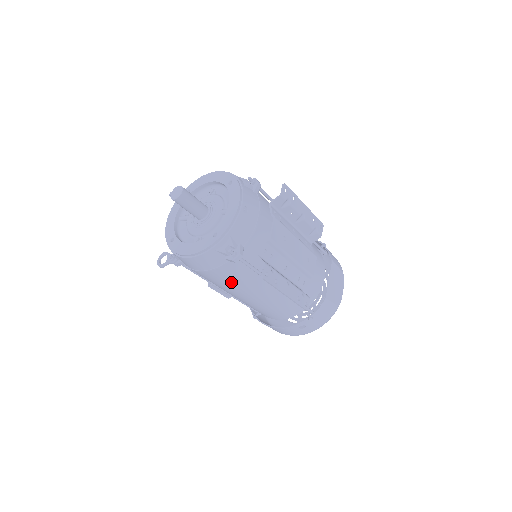
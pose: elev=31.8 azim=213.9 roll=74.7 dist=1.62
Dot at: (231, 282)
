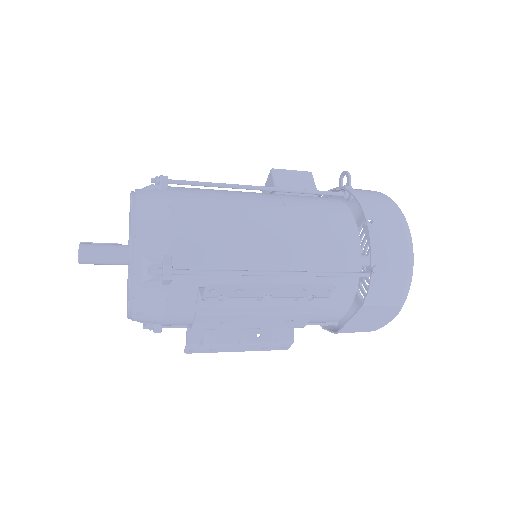
Dot at: occluded
